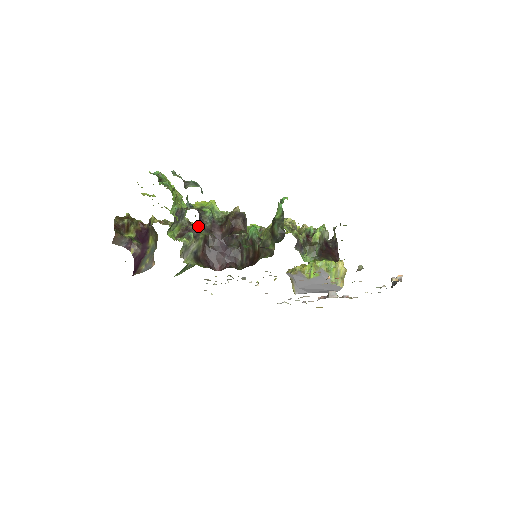
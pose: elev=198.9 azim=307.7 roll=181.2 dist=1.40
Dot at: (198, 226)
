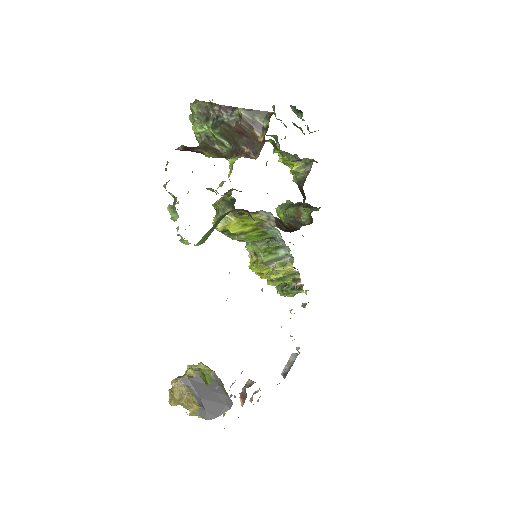
Dot at: occluded
